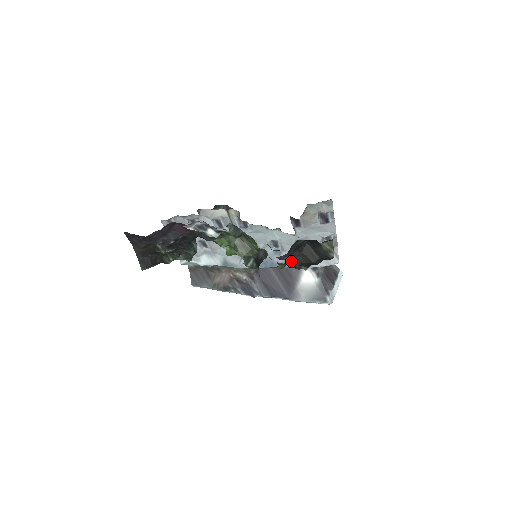
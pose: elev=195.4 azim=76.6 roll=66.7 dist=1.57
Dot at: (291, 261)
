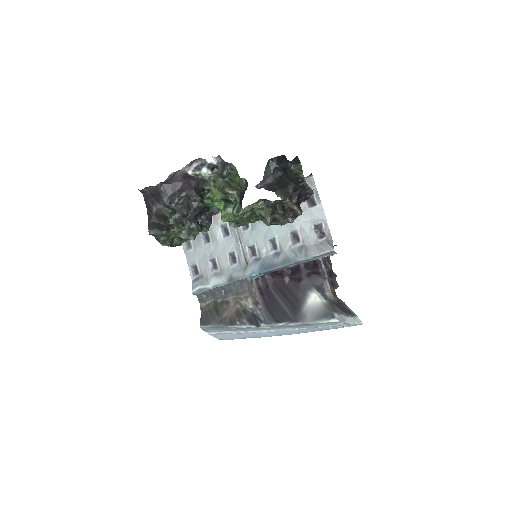
Dot at: (268, 189)
